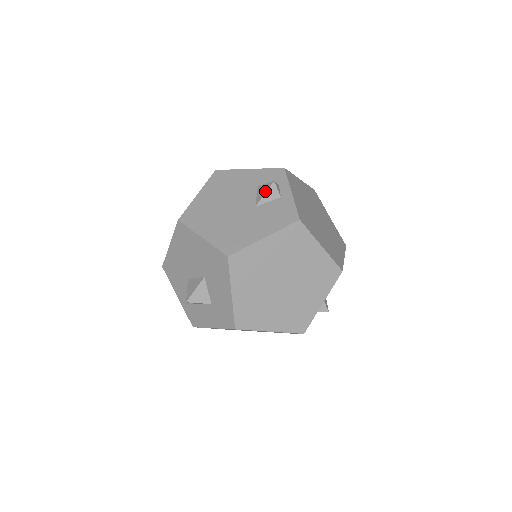
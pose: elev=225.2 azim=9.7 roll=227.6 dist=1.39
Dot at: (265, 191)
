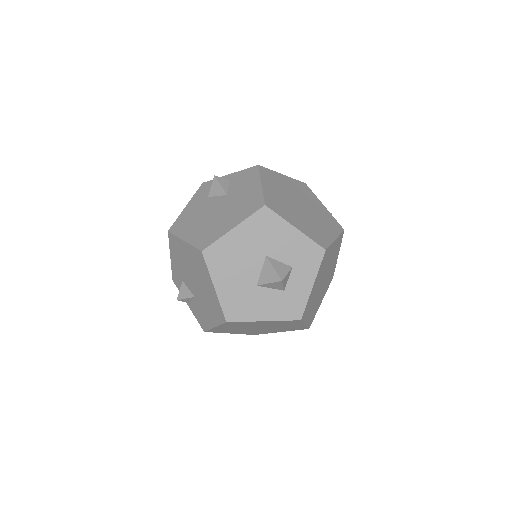
Dot at: (218, 185)
